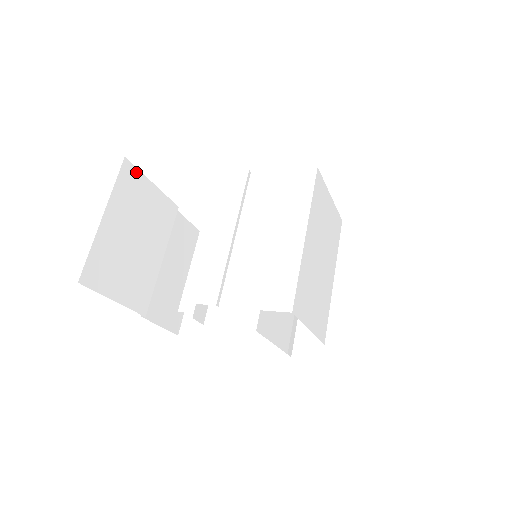
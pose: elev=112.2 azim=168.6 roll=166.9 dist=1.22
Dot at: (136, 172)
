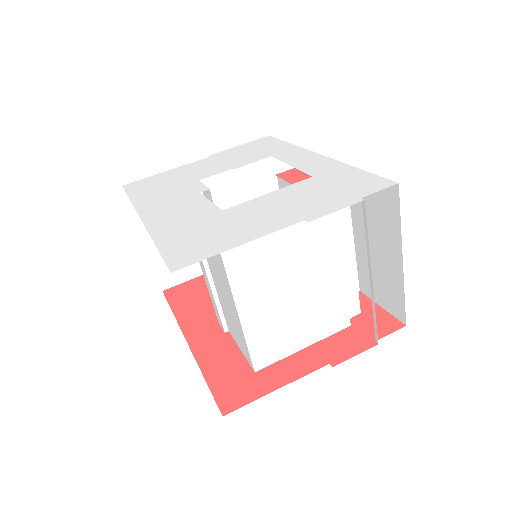
Dot at: occluded
